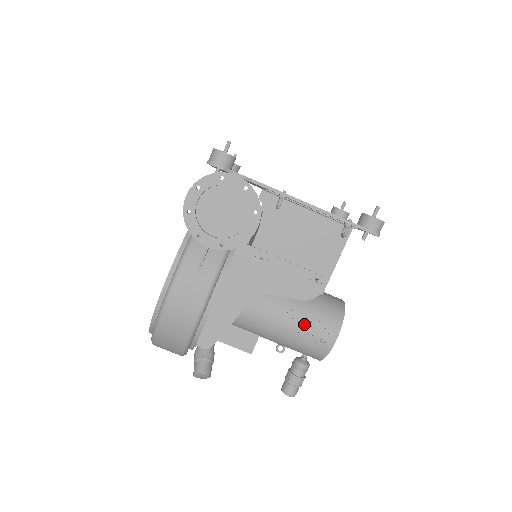
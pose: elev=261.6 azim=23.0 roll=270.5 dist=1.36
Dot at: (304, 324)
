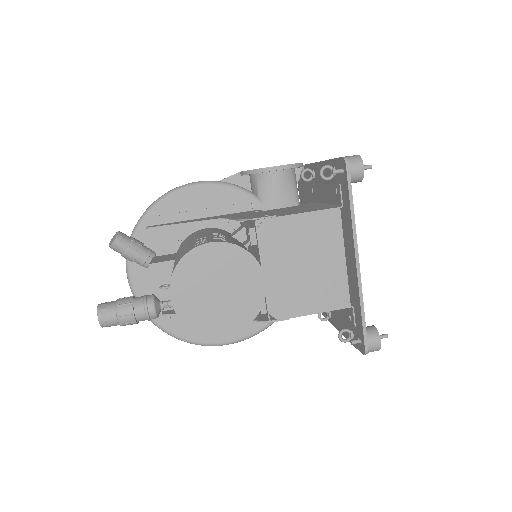
Dot at: (213, 236)
